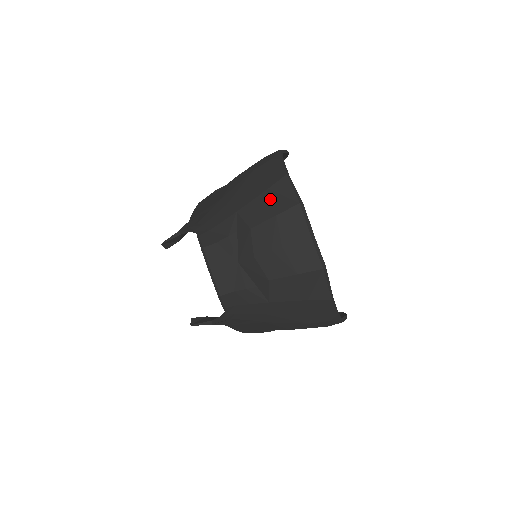
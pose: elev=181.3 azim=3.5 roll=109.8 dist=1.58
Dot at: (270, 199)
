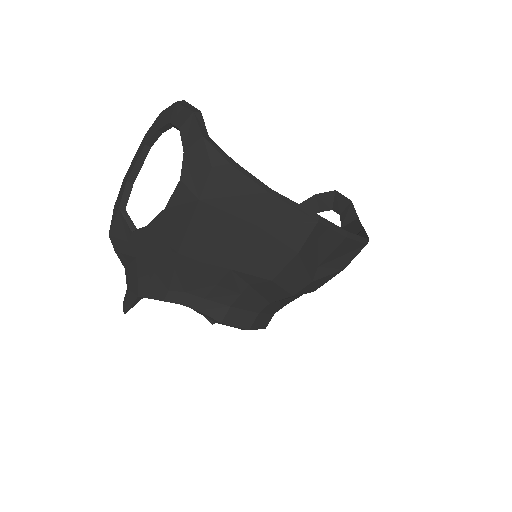
Dot at: (272, 238)
